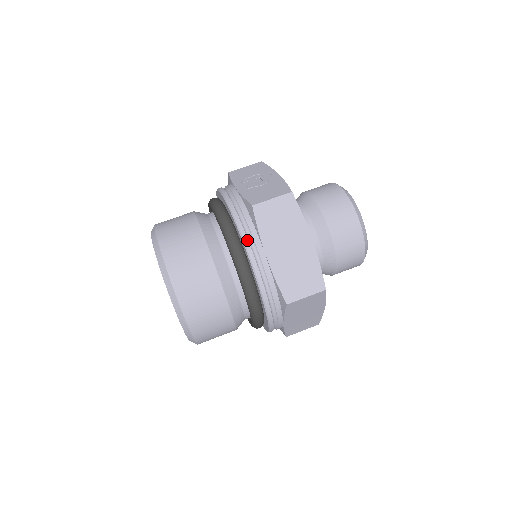
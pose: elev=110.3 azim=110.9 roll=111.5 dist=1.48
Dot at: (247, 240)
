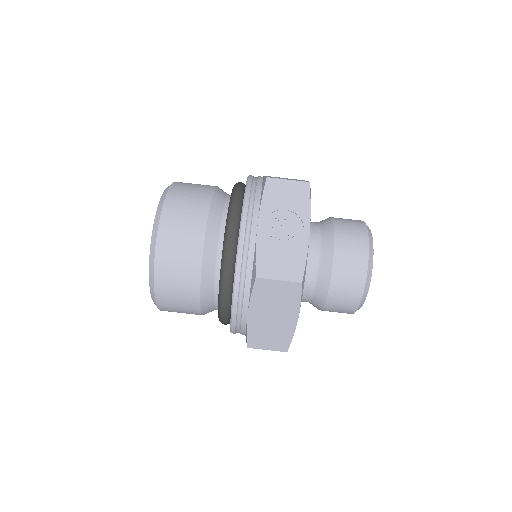
Dot at: (237, 296)
